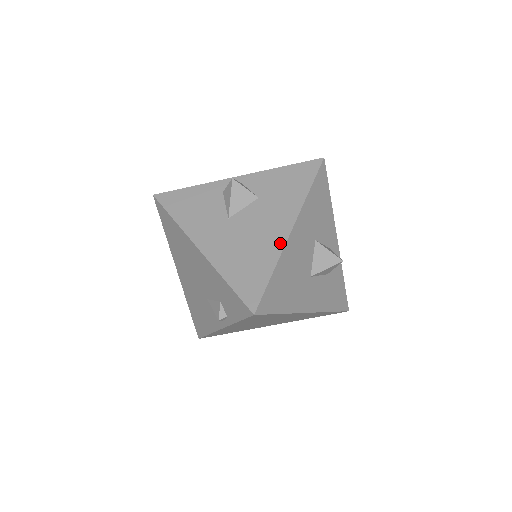
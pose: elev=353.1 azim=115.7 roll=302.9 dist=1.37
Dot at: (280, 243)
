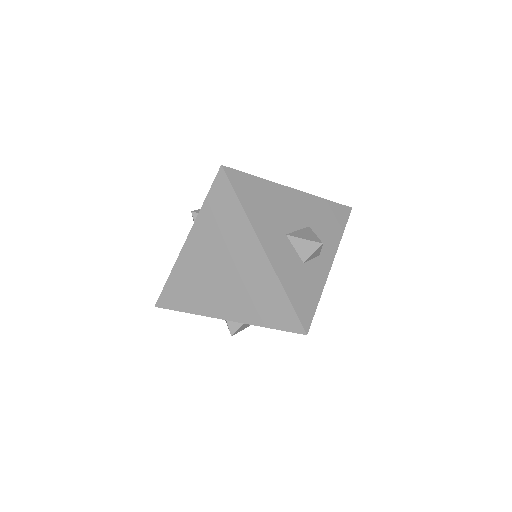
Dot at: (278, 185)
